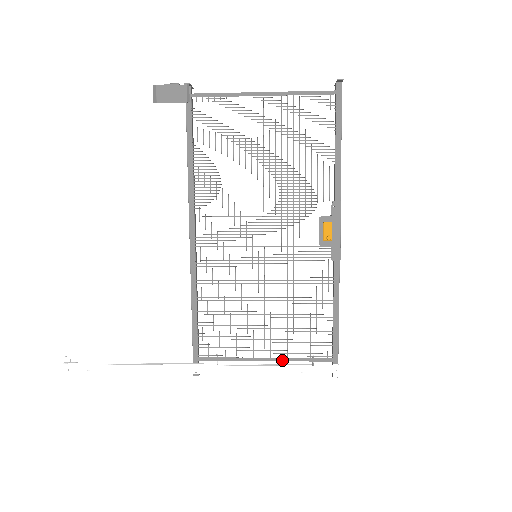
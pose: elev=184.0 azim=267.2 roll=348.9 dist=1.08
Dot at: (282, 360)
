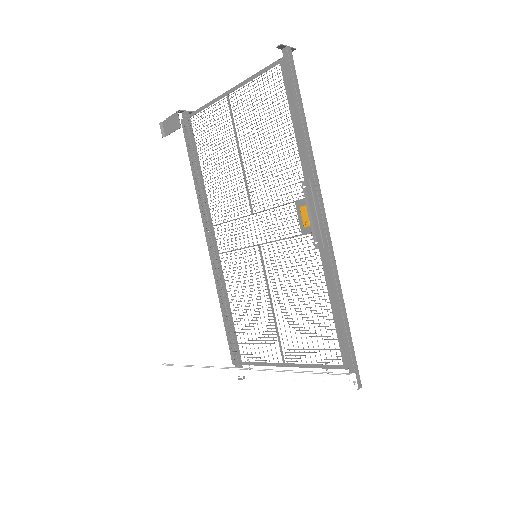
Dot at: (297, 366)
